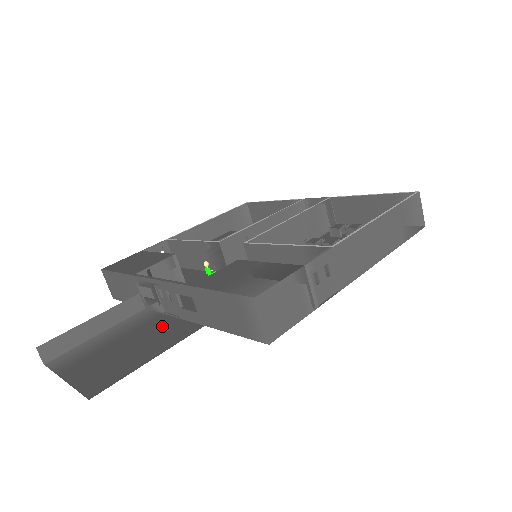
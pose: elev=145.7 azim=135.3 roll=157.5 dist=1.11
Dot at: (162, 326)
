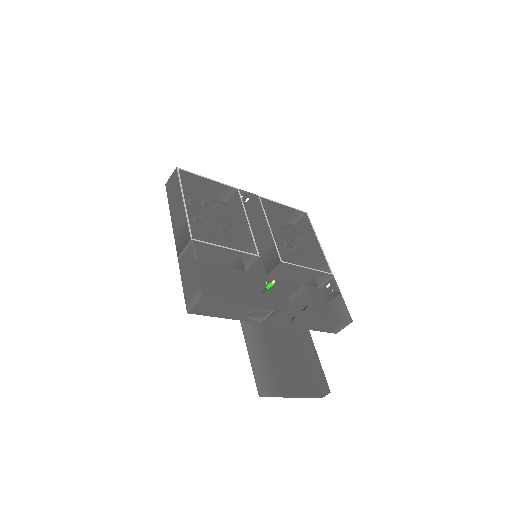
Dot at: (279, 335)
